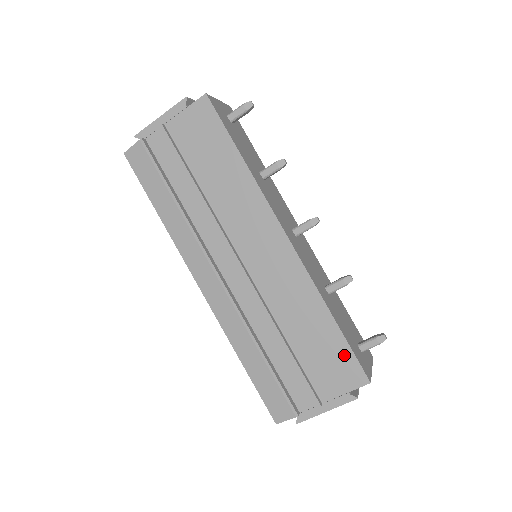
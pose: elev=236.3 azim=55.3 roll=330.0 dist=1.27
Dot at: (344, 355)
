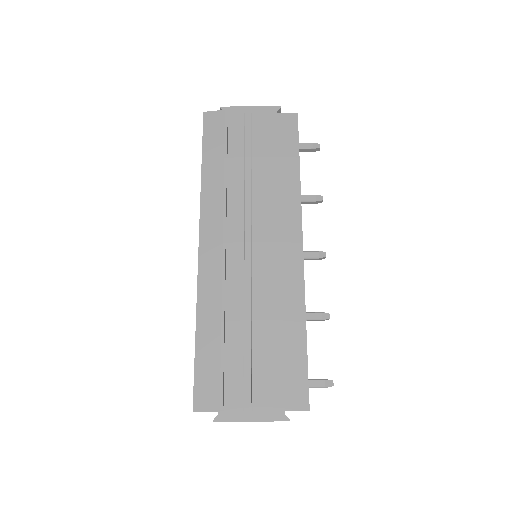
Dot at: (298, 372)
